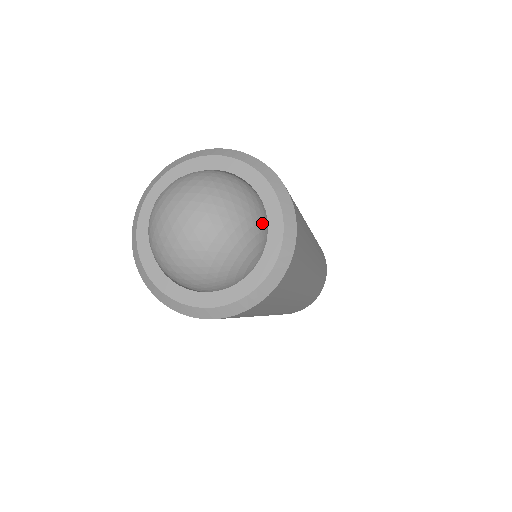
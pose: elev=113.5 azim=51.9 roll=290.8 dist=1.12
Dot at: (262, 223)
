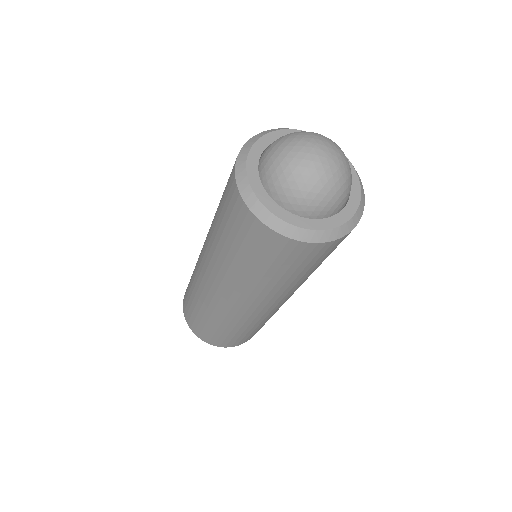
Dot at: occluded
